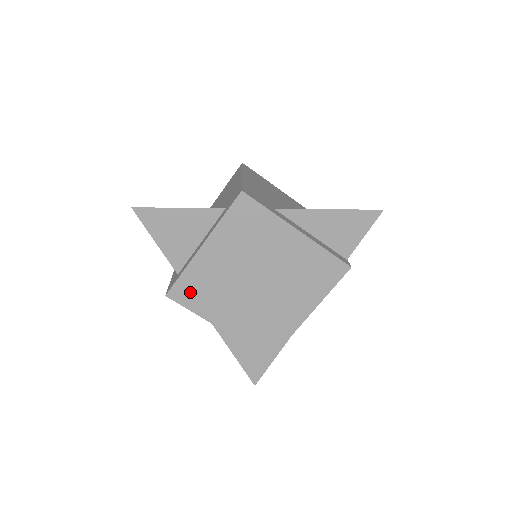
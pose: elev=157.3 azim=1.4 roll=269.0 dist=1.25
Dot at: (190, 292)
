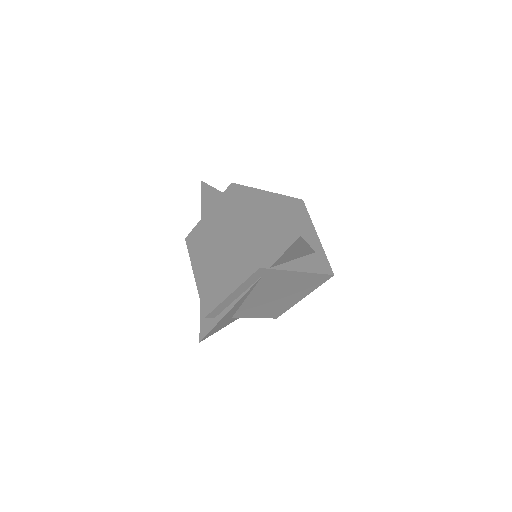
Dot at: (193, 242)
